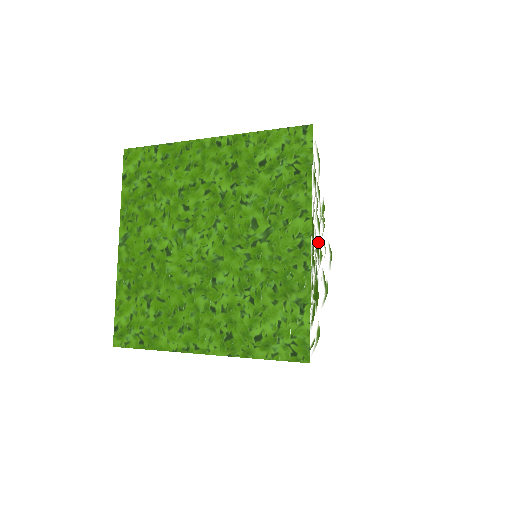
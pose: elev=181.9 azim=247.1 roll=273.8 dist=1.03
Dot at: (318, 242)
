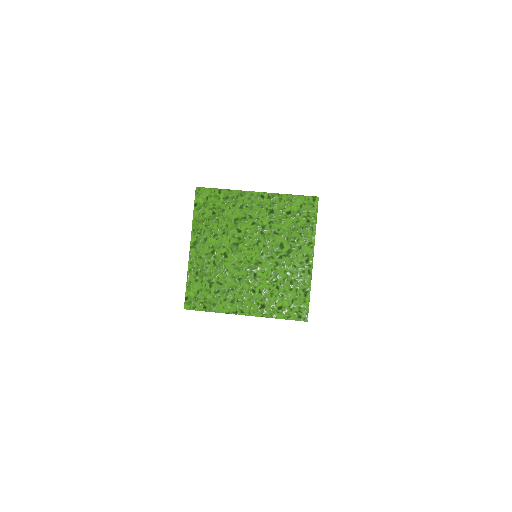
Dot at: occluded
